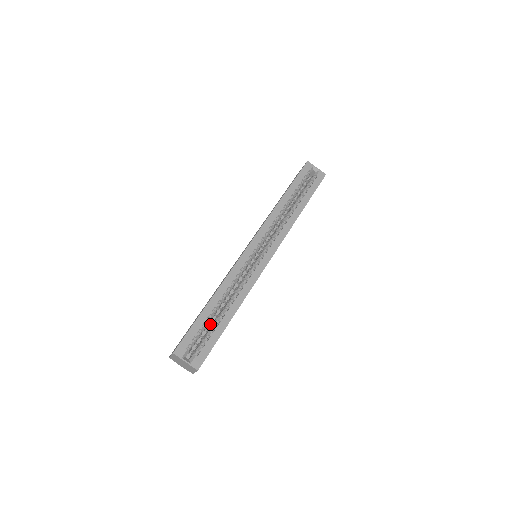
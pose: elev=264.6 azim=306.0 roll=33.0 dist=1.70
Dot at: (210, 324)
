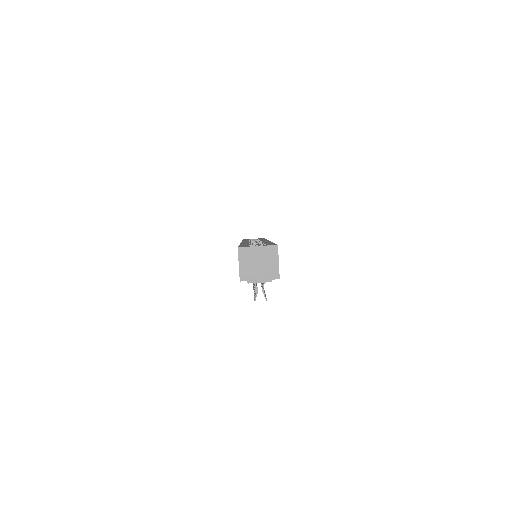
Dot at: occluded
